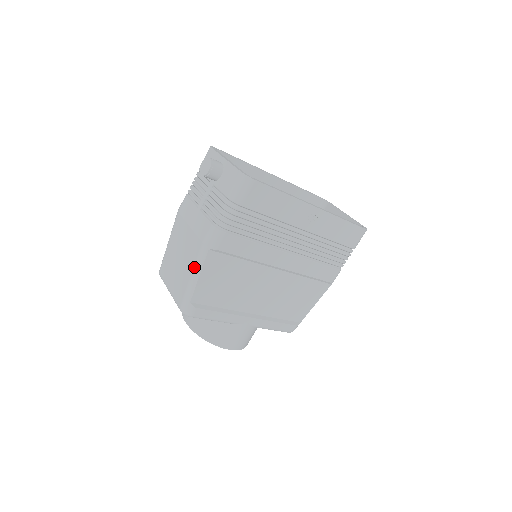
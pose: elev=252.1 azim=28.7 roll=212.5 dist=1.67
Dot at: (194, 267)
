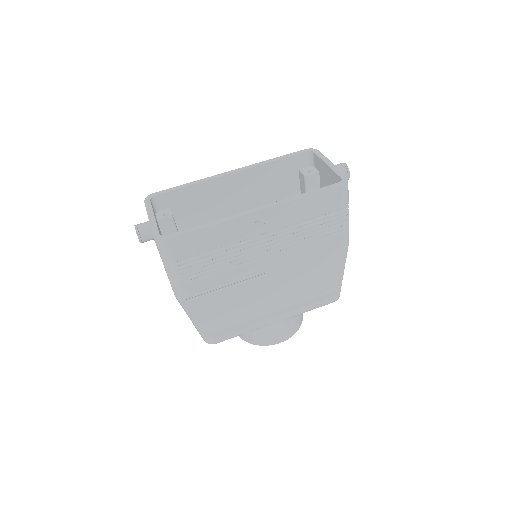
Dot at: (186, 313)
